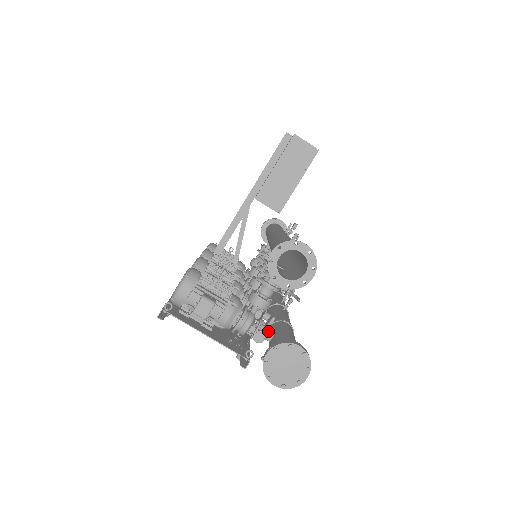
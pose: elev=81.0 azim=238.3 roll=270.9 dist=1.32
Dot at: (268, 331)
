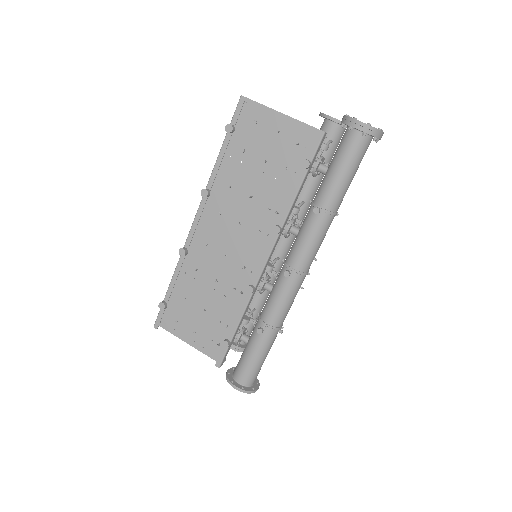
Dot at: occluded
